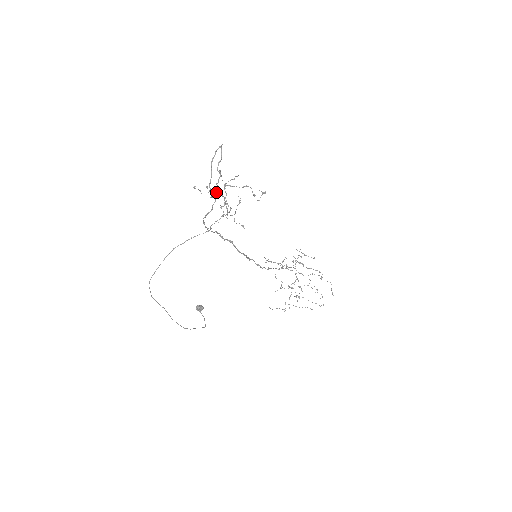
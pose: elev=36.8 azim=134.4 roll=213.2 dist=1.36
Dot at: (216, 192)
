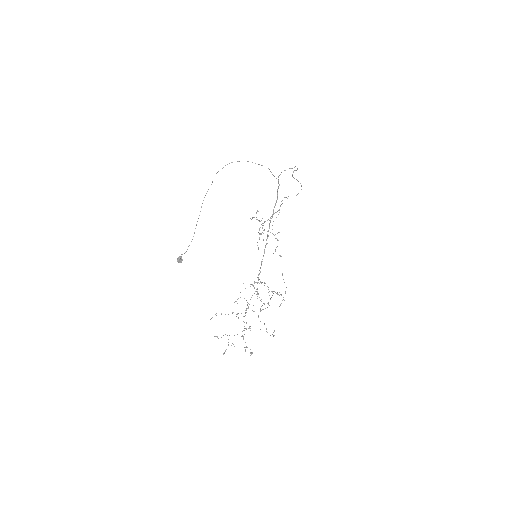
Dot at: (263, 225)
